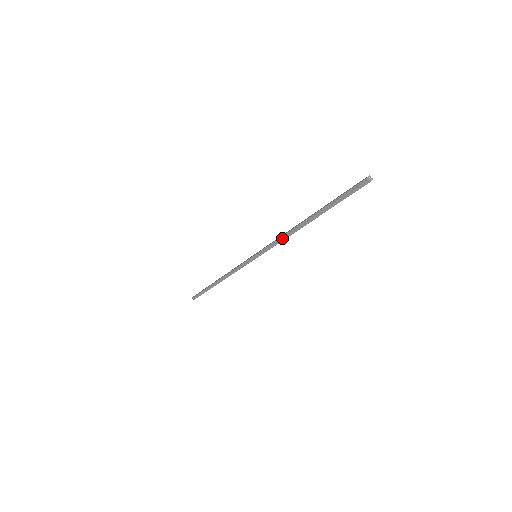
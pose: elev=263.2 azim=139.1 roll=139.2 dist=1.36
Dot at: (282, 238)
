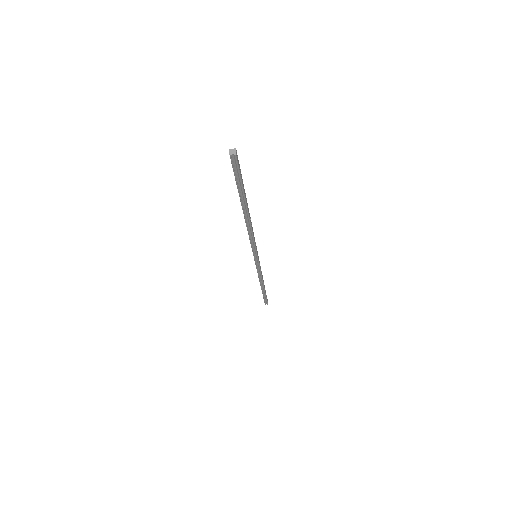
Dot at: (250, 235)
